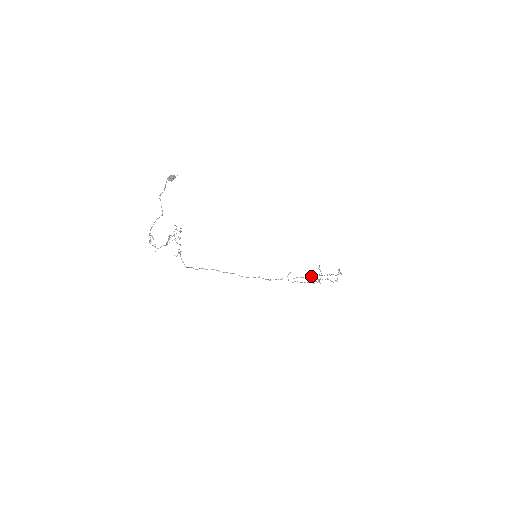
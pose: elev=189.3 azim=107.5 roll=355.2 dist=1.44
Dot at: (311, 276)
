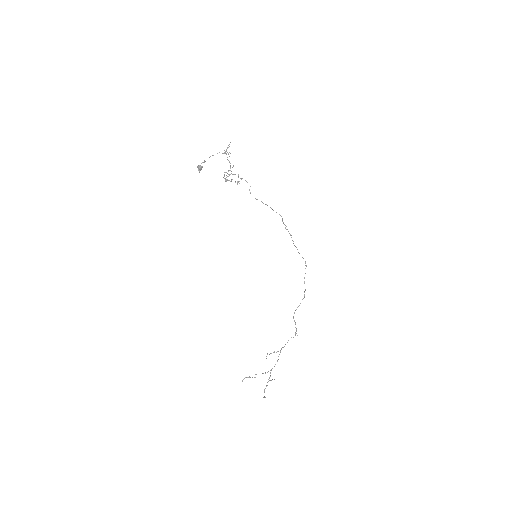
Dot at: occluded
